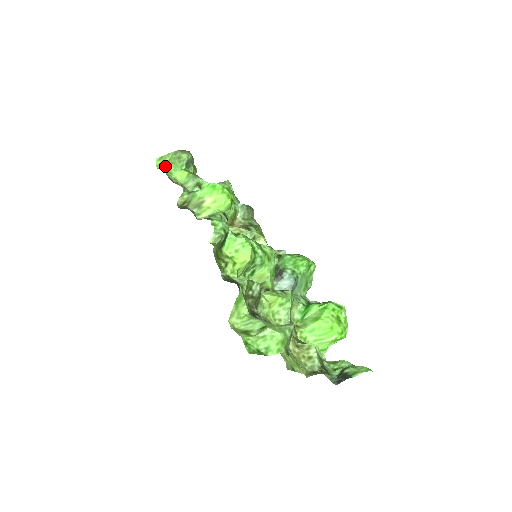
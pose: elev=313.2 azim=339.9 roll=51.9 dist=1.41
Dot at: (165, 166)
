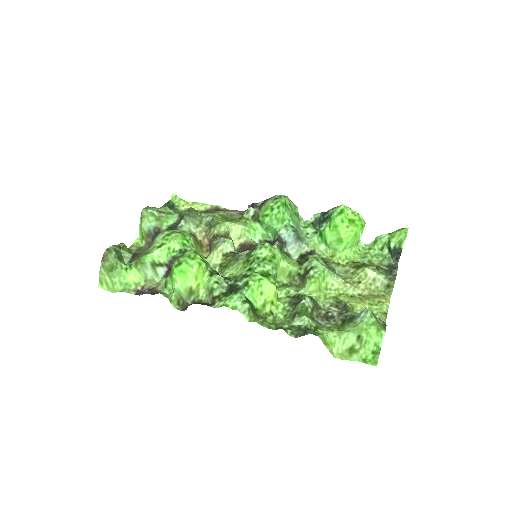
Dot at: (116, 286)
